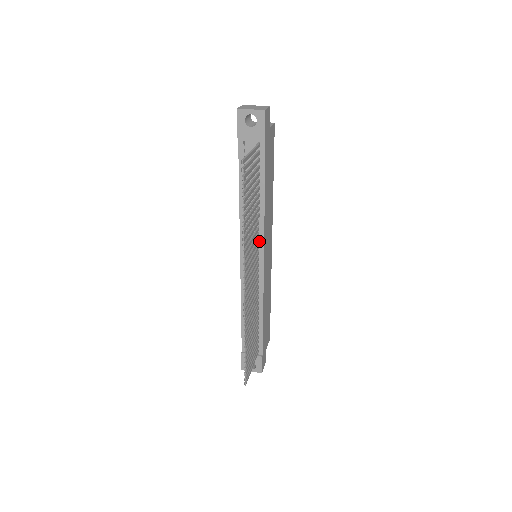
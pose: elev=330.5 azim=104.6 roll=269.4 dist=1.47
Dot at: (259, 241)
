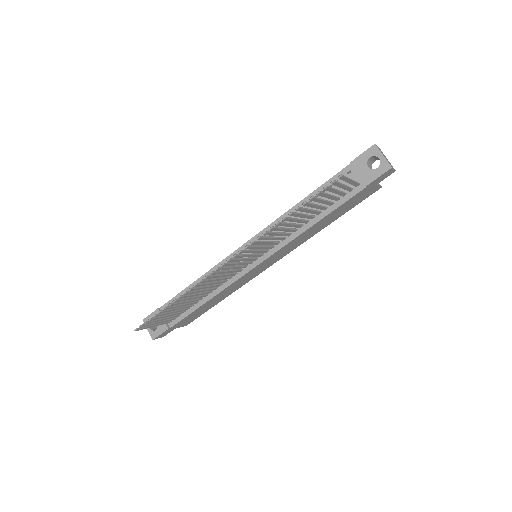
Dot at: (273, 248)
